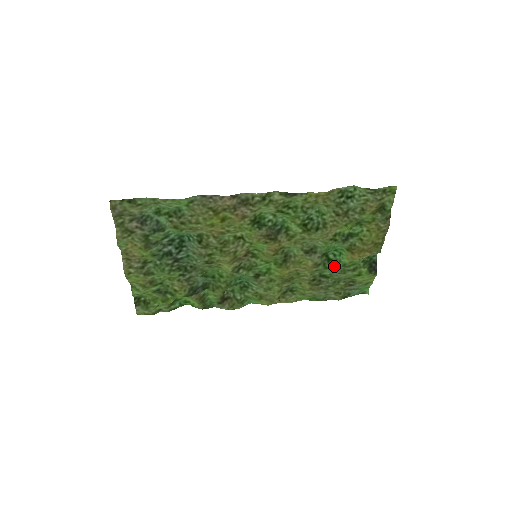
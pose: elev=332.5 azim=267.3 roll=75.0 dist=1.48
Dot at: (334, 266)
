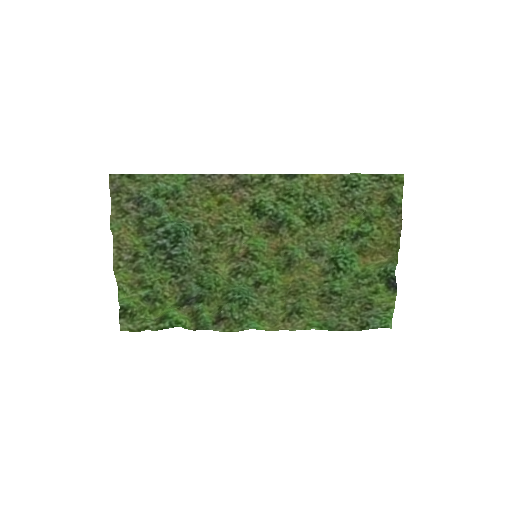
Dot at: (345, 276)
